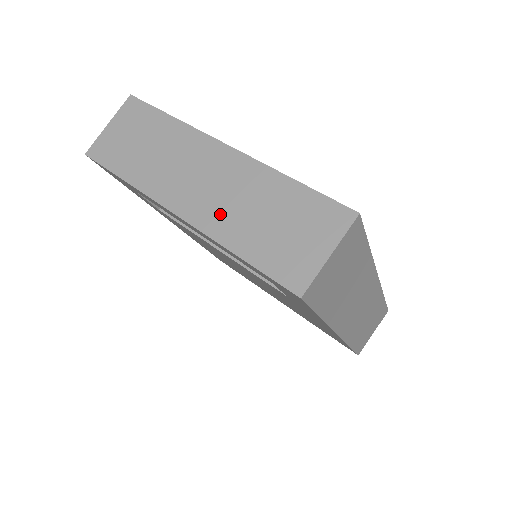
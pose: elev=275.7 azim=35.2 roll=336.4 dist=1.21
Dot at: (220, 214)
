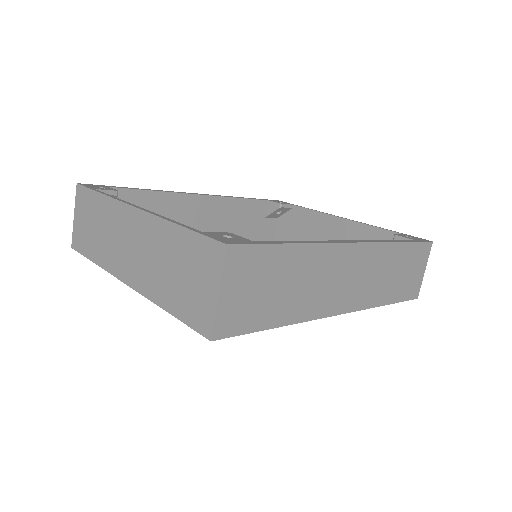
Dot at: (148, 275)
